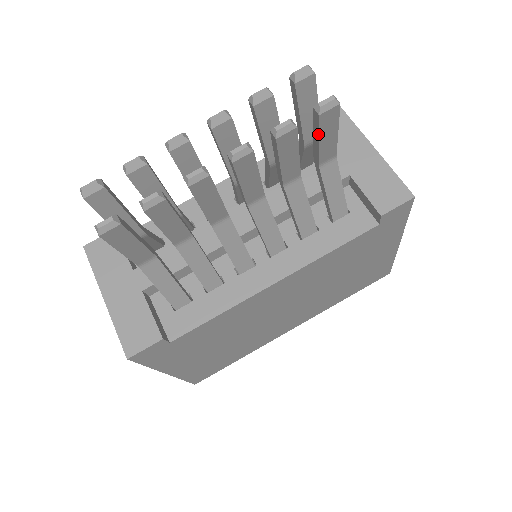
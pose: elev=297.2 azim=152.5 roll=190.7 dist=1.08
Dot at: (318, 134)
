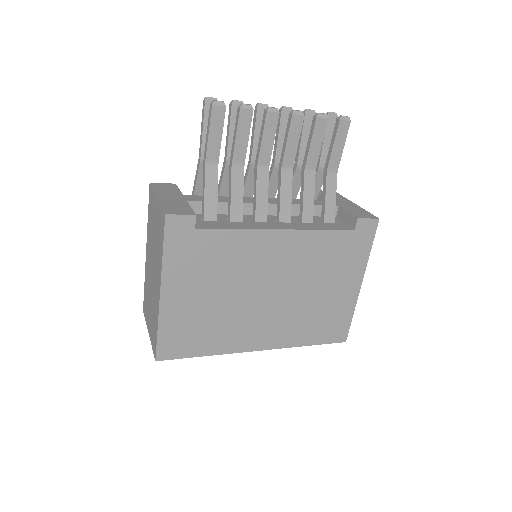
Dot at: (335, 138)
